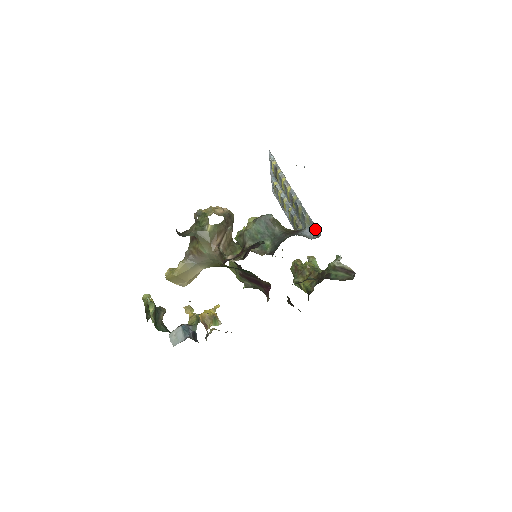
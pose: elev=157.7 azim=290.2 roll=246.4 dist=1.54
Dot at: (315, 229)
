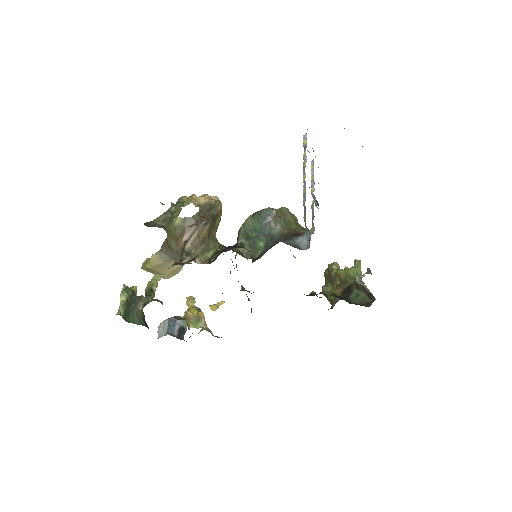
Dot at: occluded
